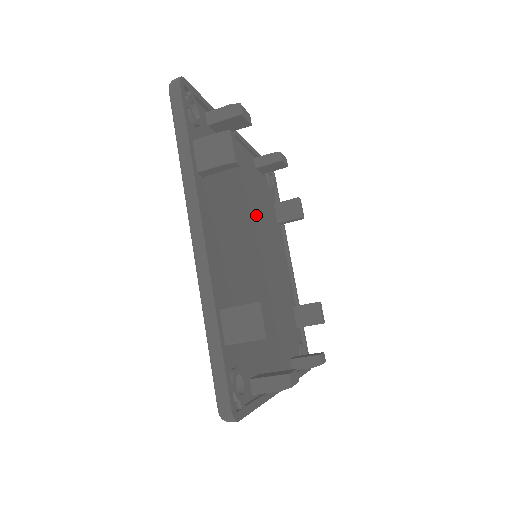
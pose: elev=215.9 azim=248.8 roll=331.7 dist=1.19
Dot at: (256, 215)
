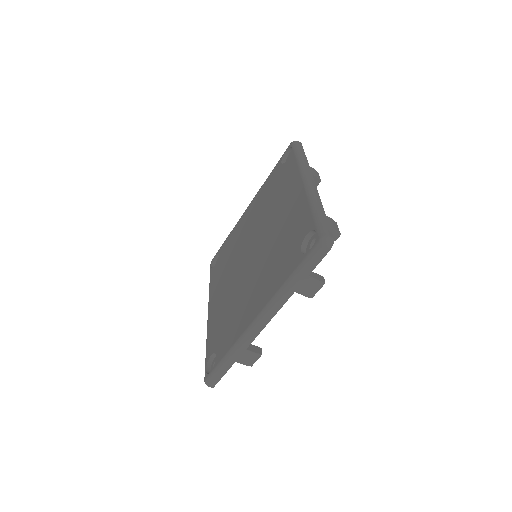
Dot at: occluded
